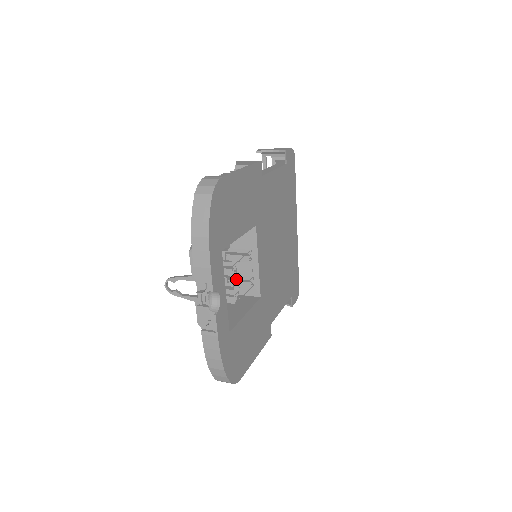
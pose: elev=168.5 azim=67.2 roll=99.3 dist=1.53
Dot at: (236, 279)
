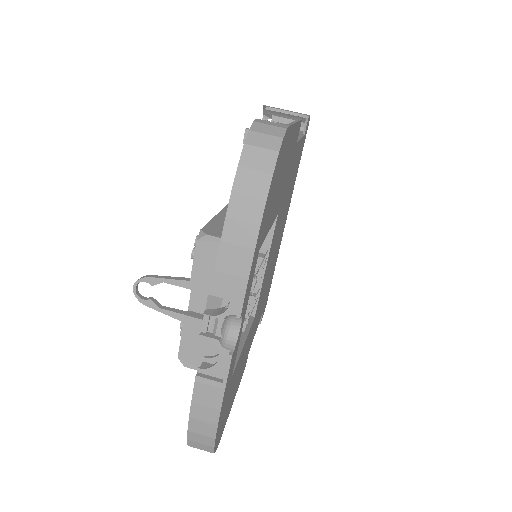
Dot at: occluded
